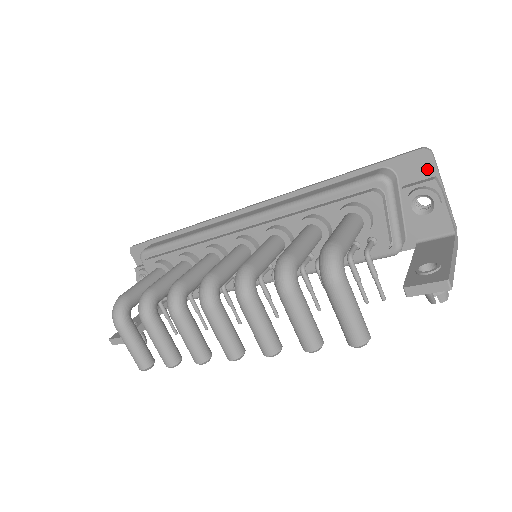
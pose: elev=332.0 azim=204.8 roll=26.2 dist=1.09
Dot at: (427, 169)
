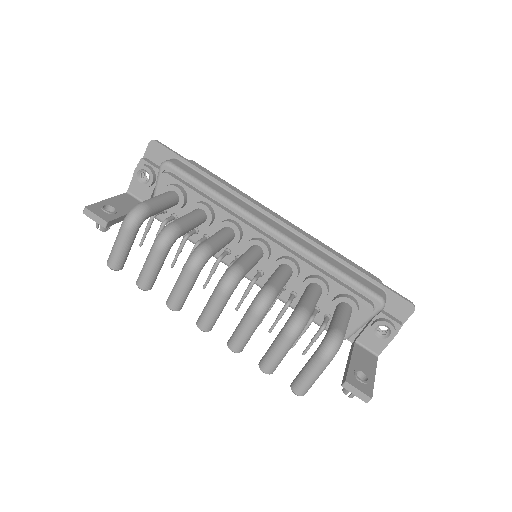
Dot at: (403, 315)
